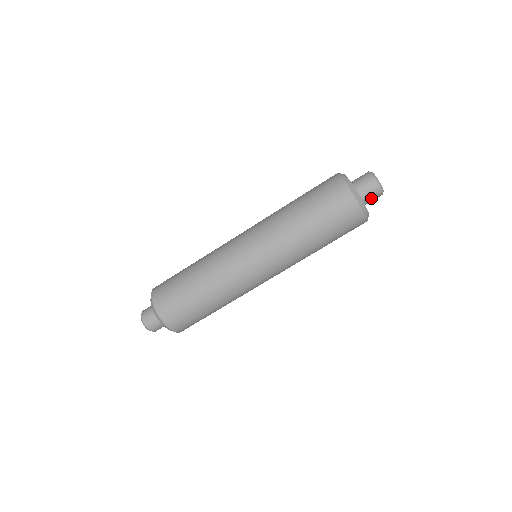
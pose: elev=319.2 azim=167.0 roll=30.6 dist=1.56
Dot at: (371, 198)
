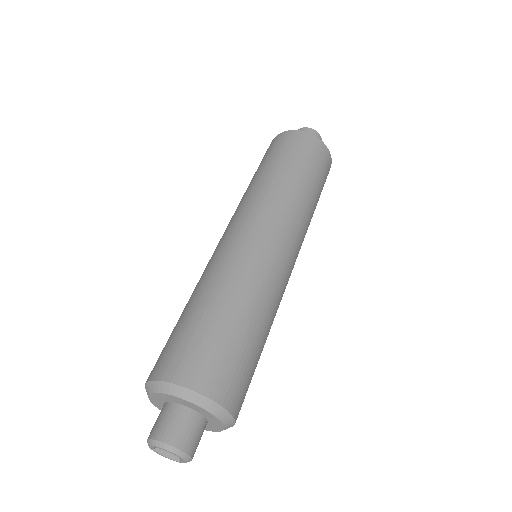
Dot at: occluded
